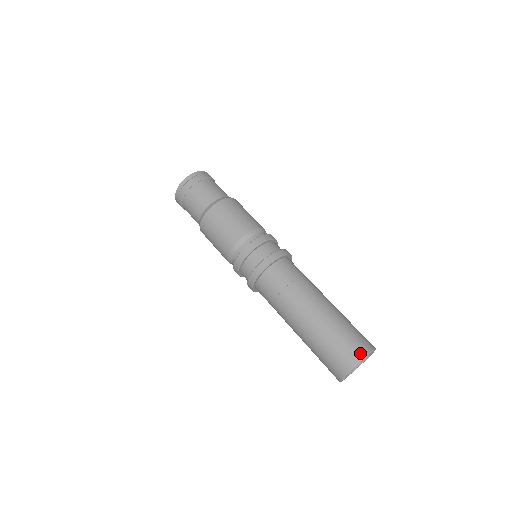
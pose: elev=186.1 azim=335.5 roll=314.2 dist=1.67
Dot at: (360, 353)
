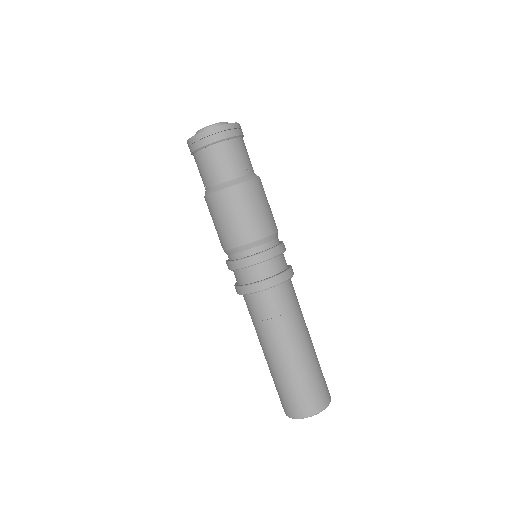
Dot at: (308, 412)
